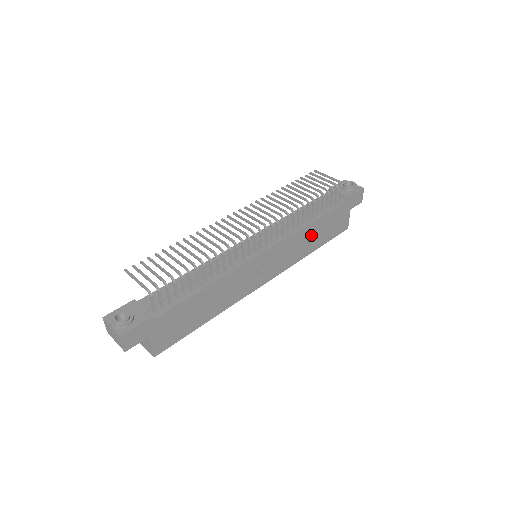
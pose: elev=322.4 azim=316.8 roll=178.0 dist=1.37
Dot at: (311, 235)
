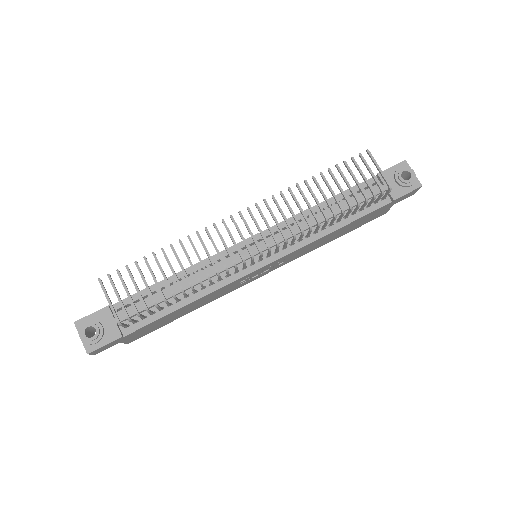
Dot at: (330, 236)
